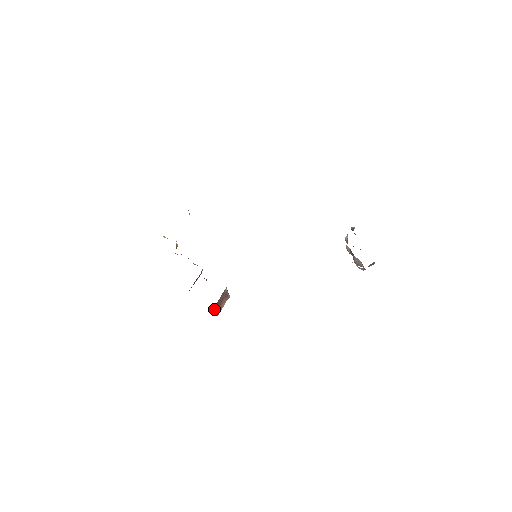
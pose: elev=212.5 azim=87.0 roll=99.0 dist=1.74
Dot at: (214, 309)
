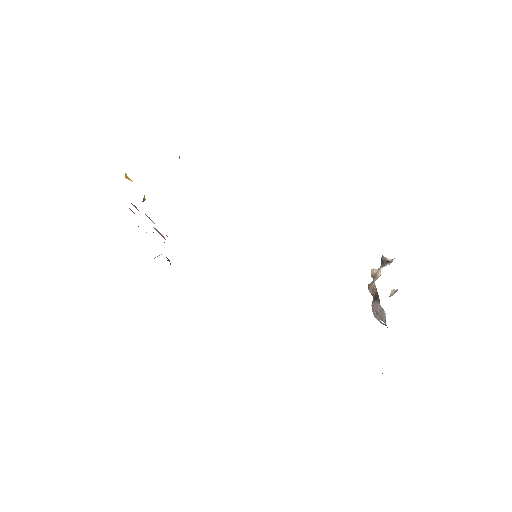
Dot at: occluded
